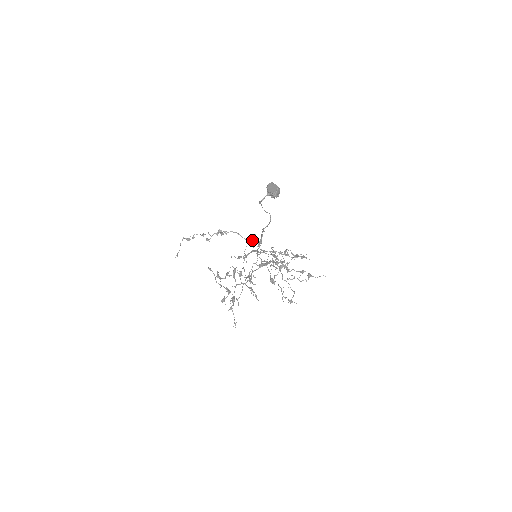
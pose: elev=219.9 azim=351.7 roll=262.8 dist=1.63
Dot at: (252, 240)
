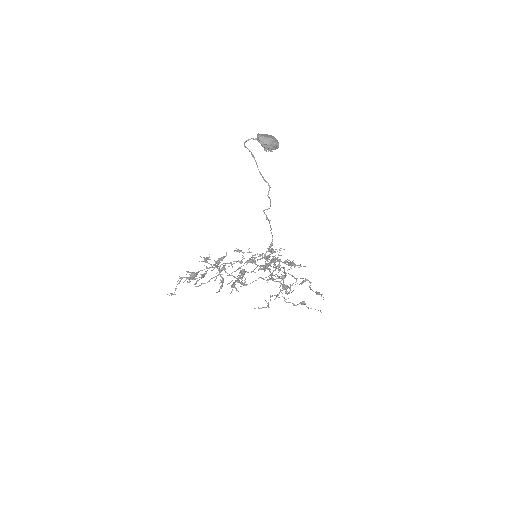
Dot at: occluded
